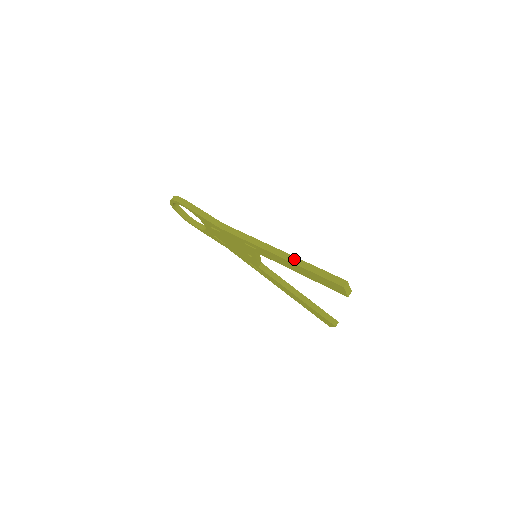
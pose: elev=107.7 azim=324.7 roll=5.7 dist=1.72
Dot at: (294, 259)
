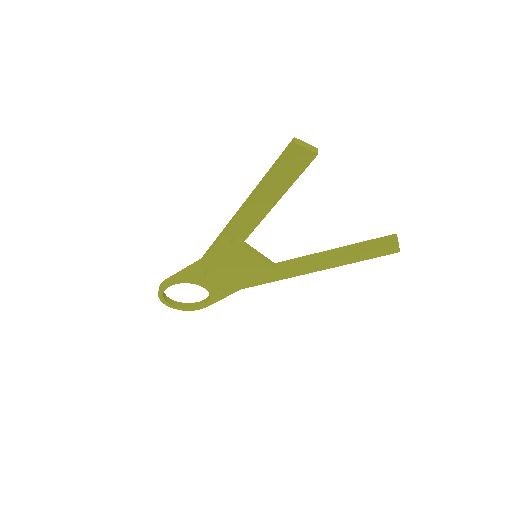
Dot at: (253, 192)
